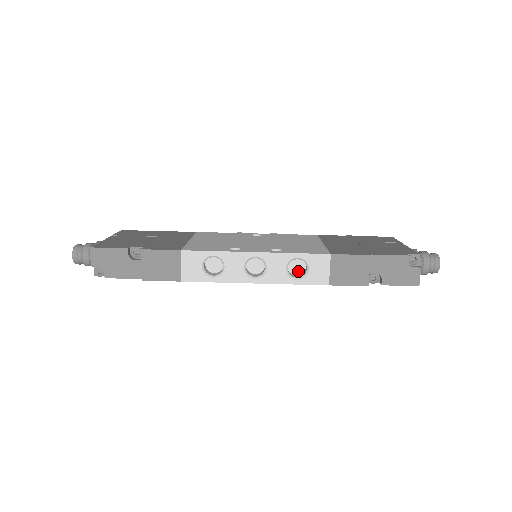
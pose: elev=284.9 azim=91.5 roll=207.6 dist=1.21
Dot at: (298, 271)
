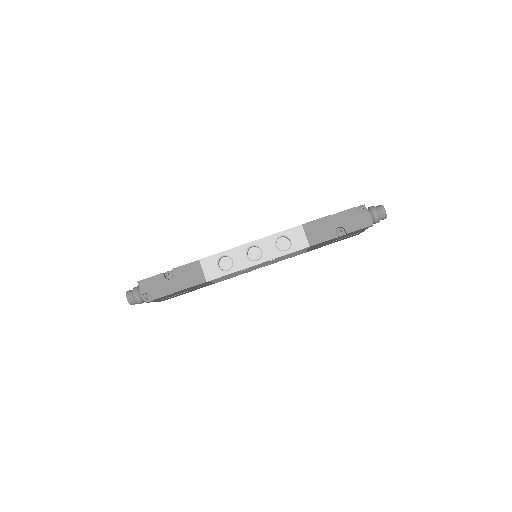
Dot at: (286, 247)
